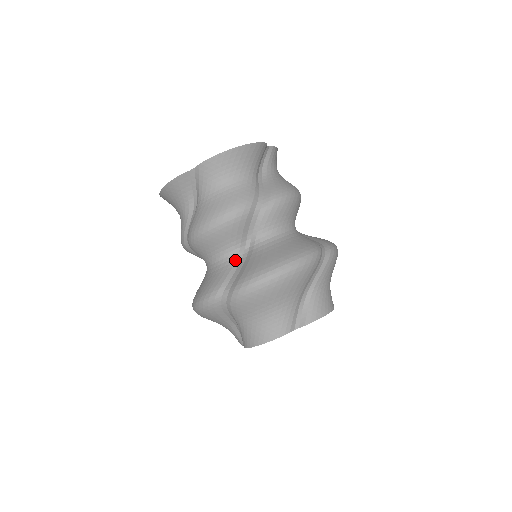
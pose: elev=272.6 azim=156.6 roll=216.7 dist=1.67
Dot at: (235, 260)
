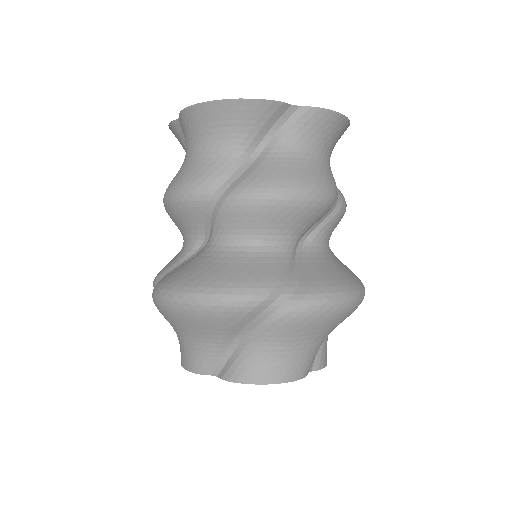
Dot at: (290, 255)
